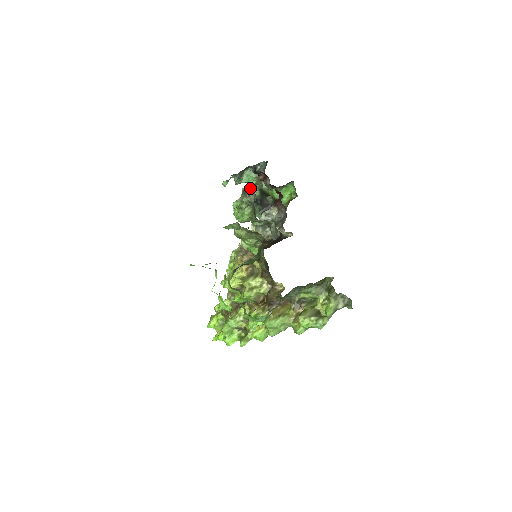
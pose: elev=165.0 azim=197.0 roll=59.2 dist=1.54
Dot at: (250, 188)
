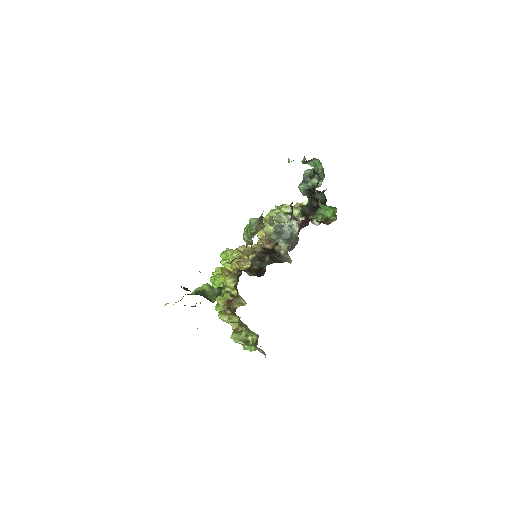
Dot at: (262, 223)
